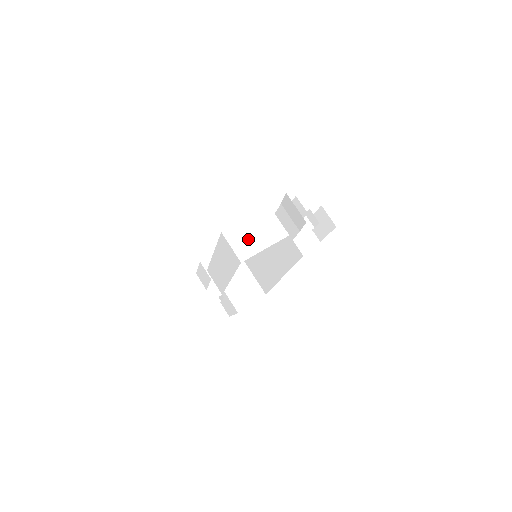
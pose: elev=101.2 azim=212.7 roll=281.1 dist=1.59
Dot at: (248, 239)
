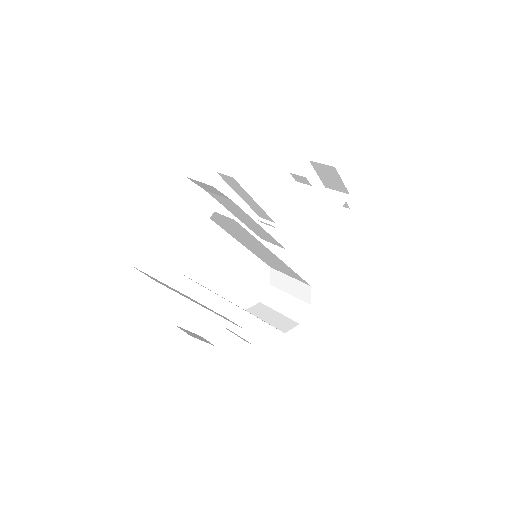
Dot at: (177, 245)
